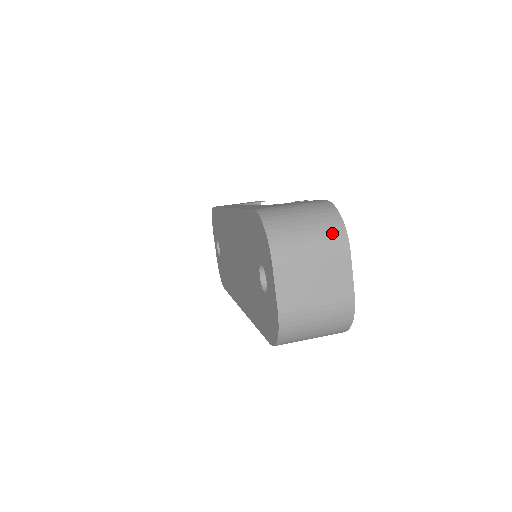
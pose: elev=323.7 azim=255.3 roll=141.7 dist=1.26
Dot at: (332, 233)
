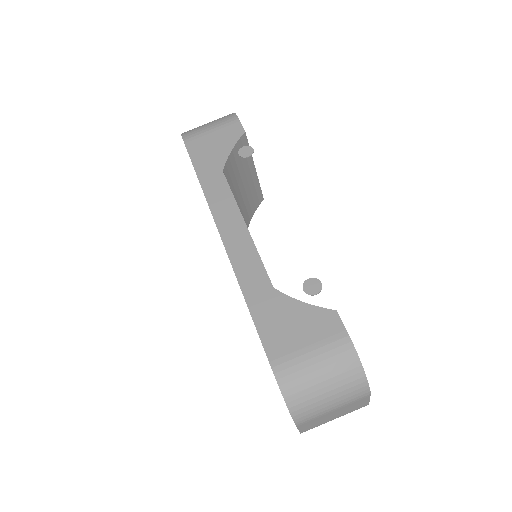
Dot at: (354, 391)
